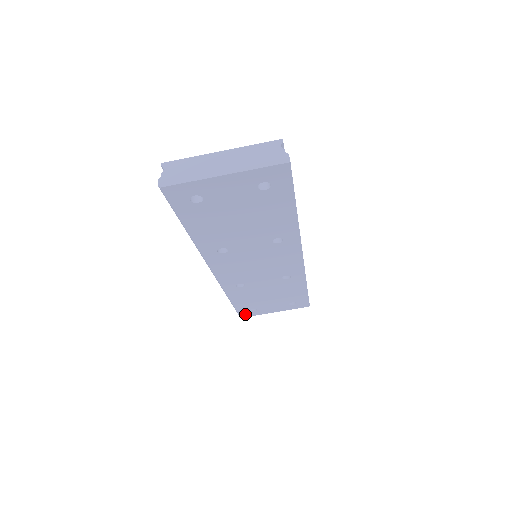
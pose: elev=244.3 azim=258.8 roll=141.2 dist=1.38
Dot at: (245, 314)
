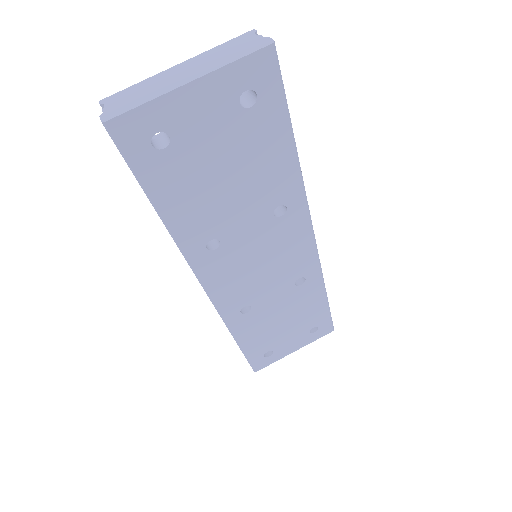
Dot at: (259, 364)
